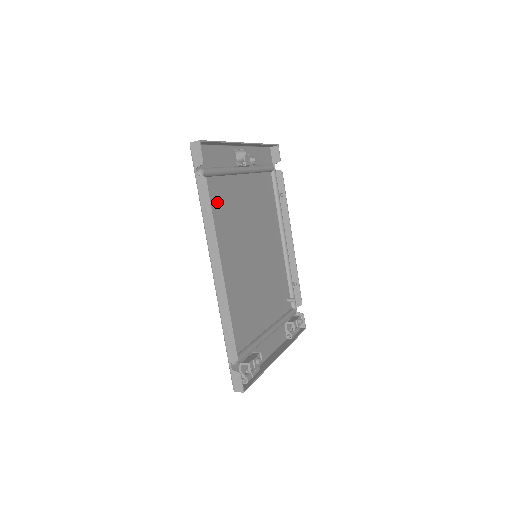
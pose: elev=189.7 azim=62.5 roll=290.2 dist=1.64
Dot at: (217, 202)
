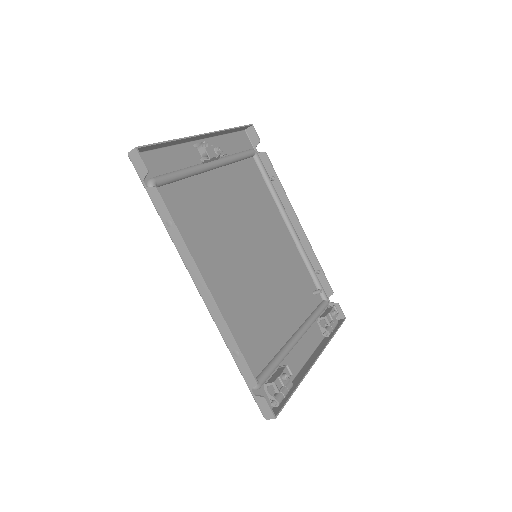
Dot at: (185, 210)
